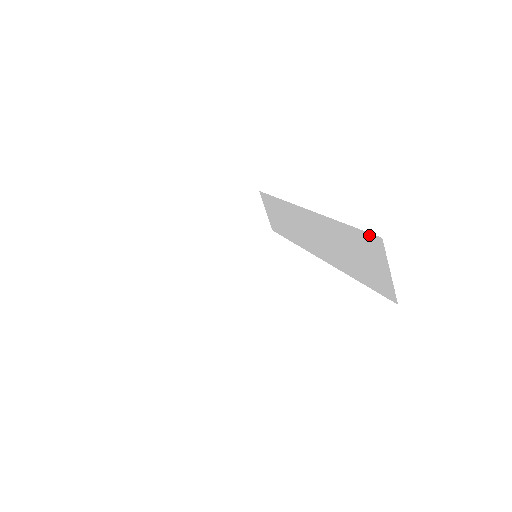
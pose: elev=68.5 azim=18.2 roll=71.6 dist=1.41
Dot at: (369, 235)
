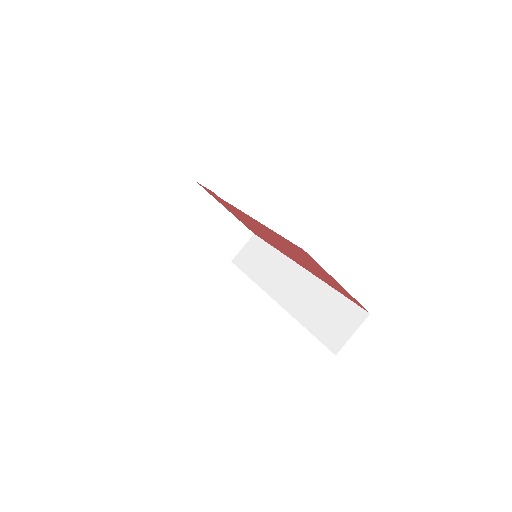
Dot at: (358, 307)
